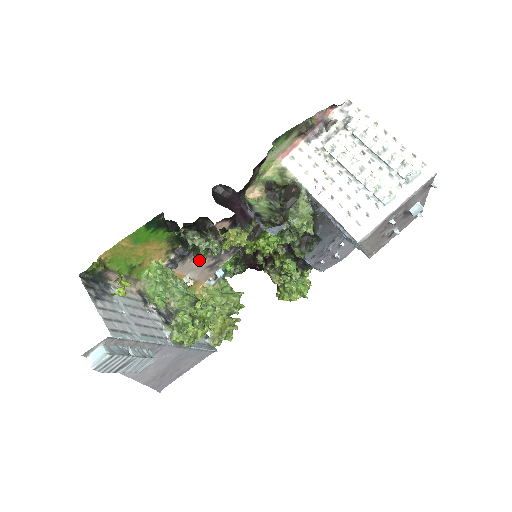
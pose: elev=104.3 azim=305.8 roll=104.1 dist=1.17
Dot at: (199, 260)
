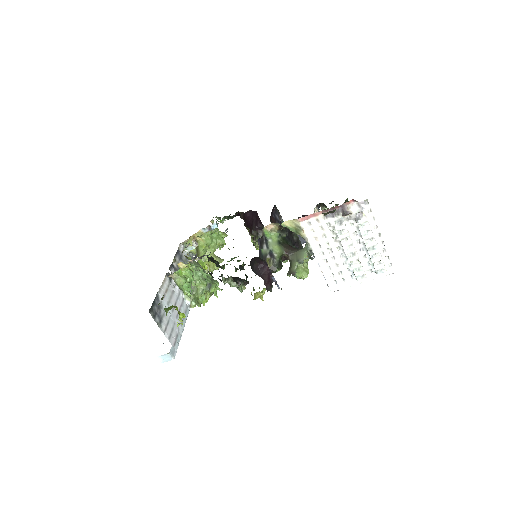
Dot at: occluded
